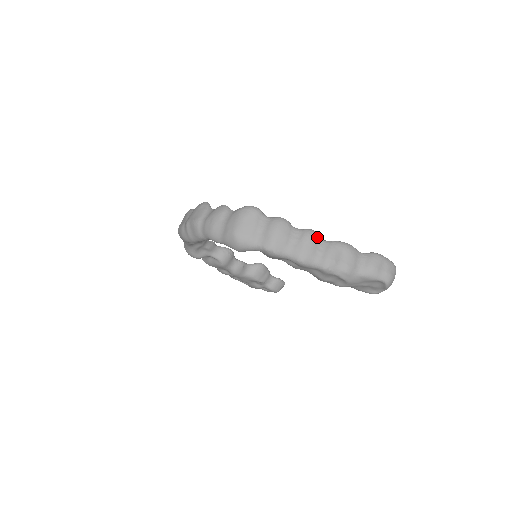
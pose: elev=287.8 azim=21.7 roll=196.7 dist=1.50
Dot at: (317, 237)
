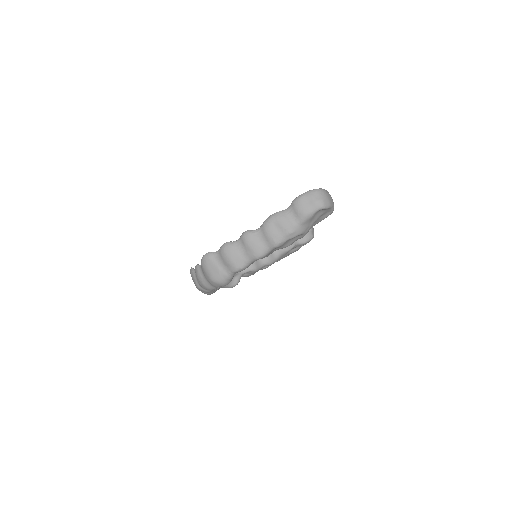
Dot at: (251, 233)
